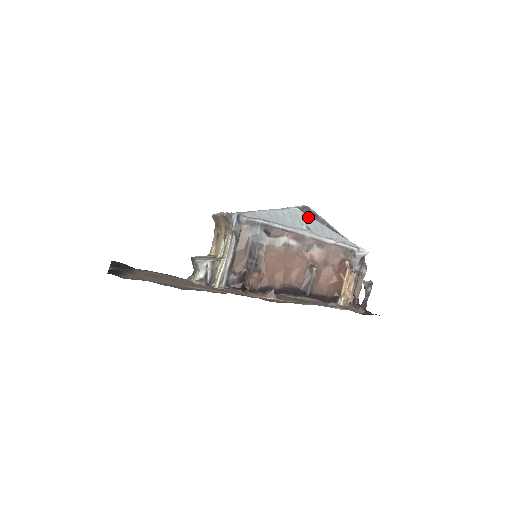
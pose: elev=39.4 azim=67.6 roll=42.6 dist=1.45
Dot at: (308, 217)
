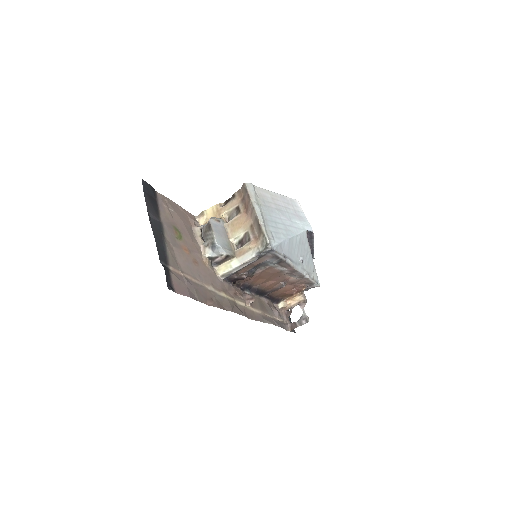
Dot at: (307, 244)
